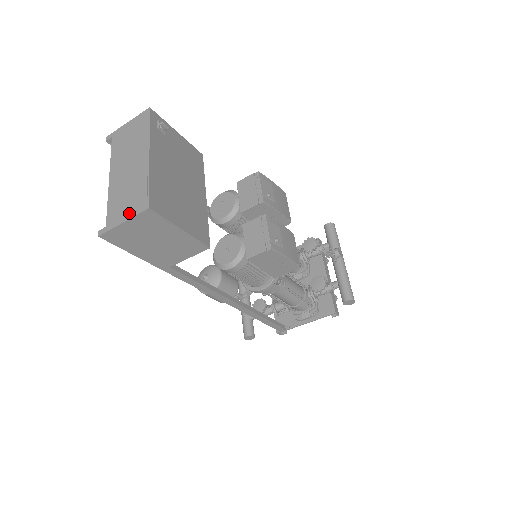
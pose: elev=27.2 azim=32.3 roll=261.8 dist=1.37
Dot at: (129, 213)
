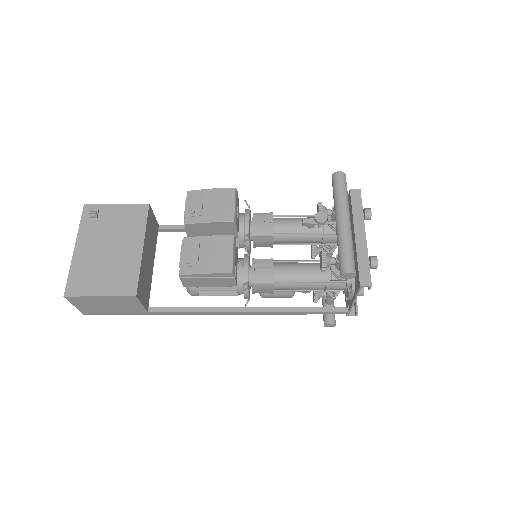
Dot at: occluded
